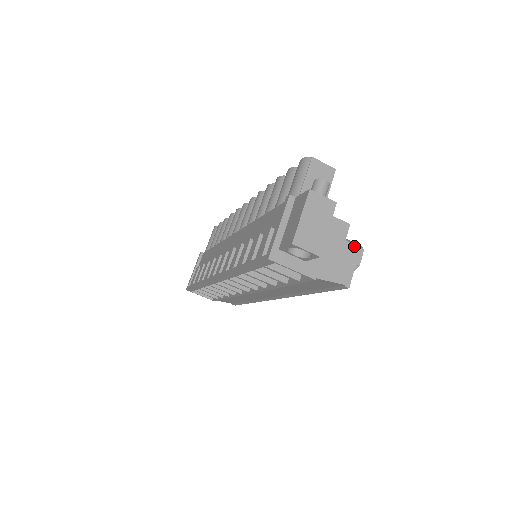
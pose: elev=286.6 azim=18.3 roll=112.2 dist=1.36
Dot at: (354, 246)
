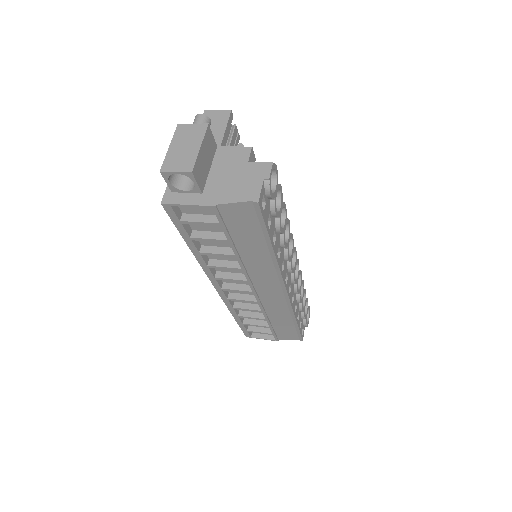
Dot at: (260, 163)
